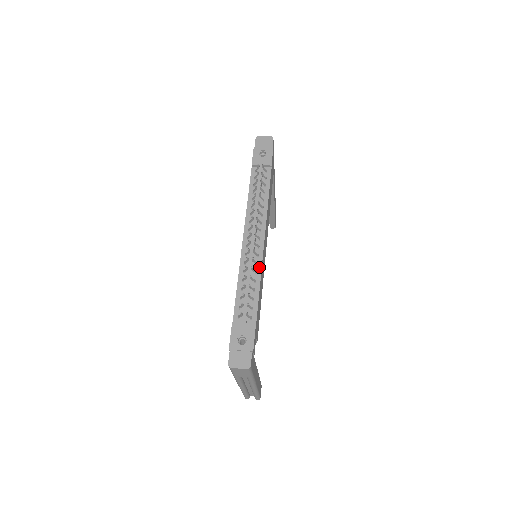
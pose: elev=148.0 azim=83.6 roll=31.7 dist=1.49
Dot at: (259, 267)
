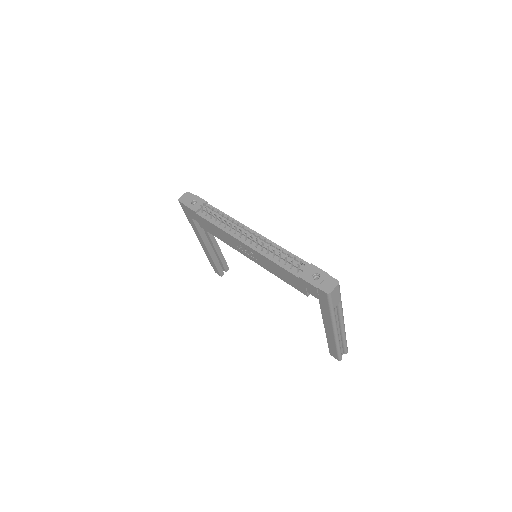
Dot at: (272, 244)
